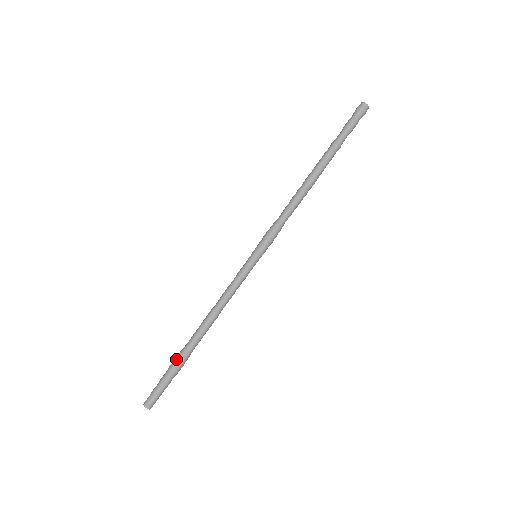
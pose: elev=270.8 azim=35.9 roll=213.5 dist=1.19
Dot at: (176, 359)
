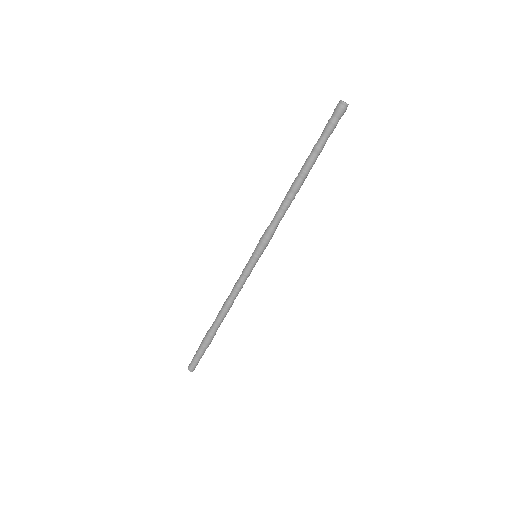
Dot at: (207, 340)
